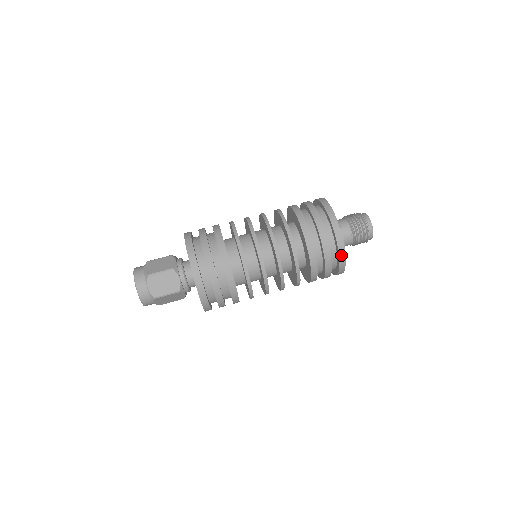
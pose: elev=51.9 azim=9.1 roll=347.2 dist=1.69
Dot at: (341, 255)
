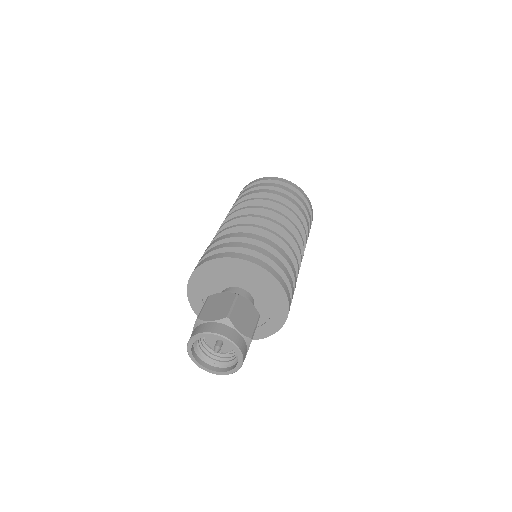
Dot at: occluded
